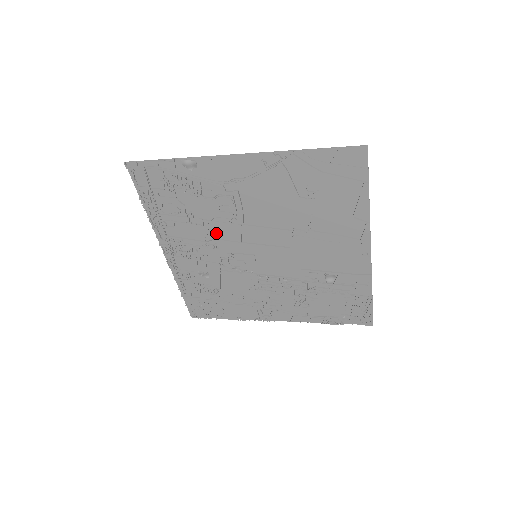
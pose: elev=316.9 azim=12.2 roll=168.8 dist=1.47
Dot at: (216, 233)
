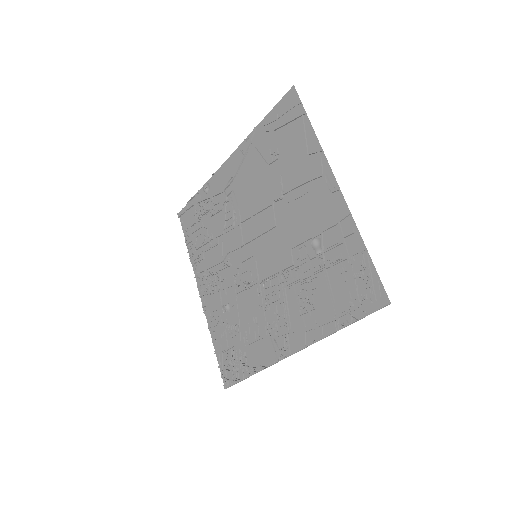
Dot at: (228, 247)
